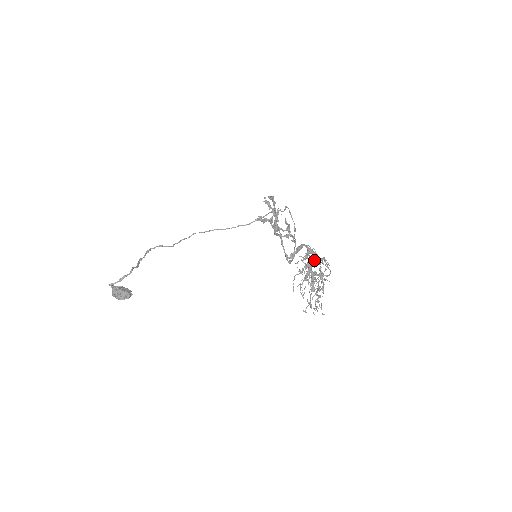
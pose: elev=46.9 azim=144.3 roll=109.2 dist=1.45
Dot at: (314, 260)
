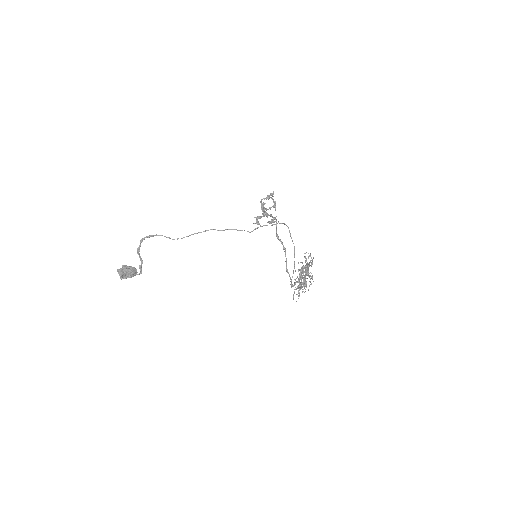
Dot at: (310, 282)
